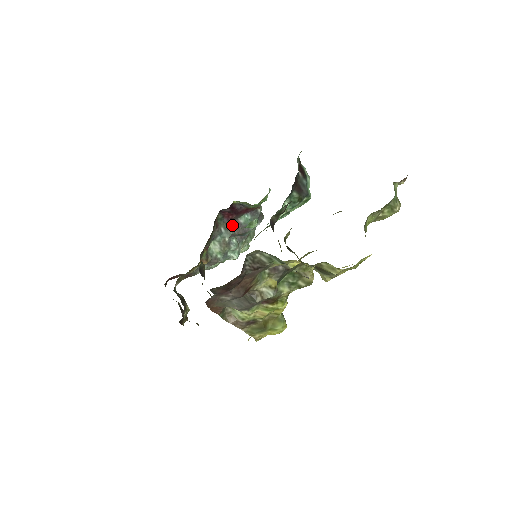
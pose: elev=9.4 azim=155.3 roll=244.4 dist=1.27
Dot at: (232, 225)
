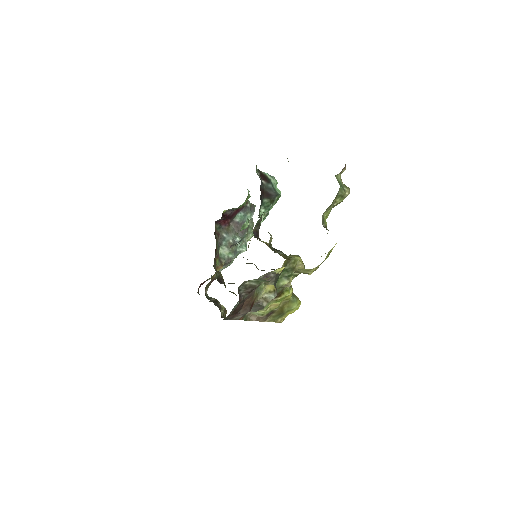
Dot at: (231, 227)
